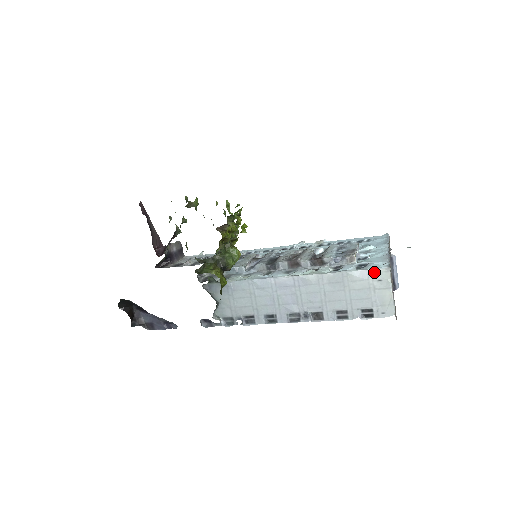
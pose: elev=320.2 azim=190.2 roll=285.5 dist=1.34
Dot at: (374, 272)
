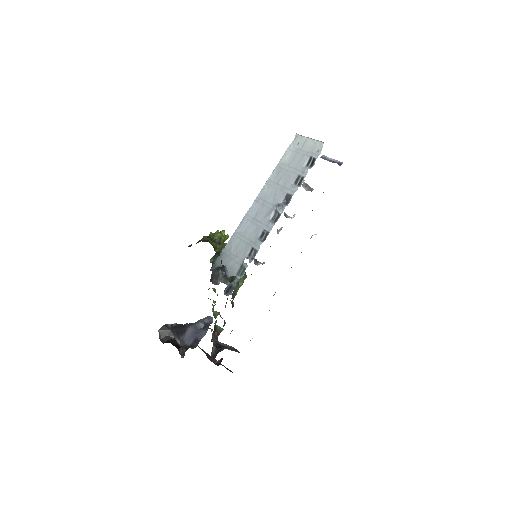
Dot at: (291, 145)
